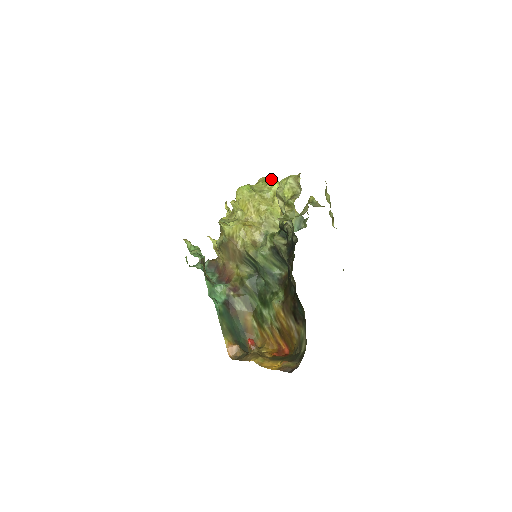
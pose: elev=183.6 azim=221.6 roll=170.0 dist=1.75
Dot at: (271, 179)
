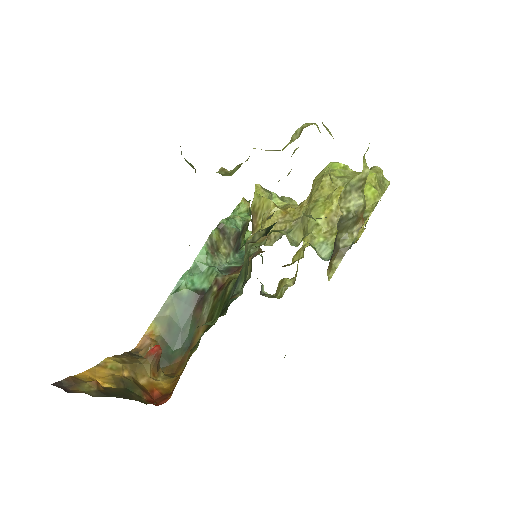
Dot at: (380, 172)
